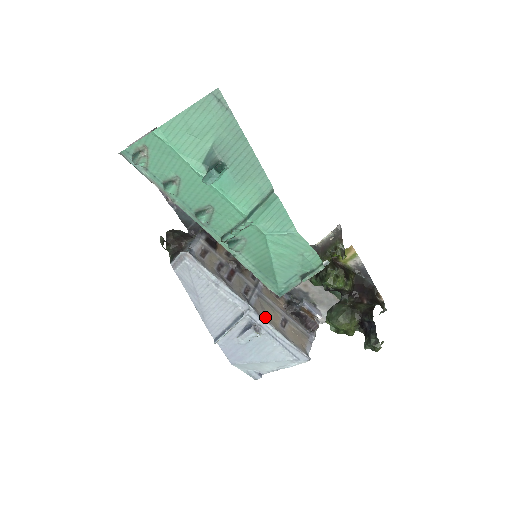
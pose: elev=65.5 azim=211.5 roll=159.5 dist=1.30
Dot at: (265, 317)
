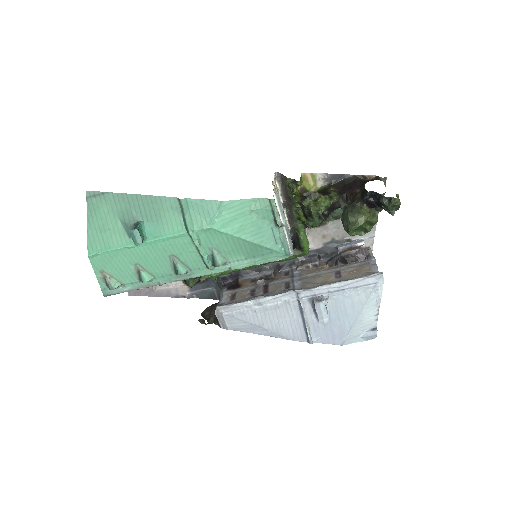
Dot at: (316, 286)
